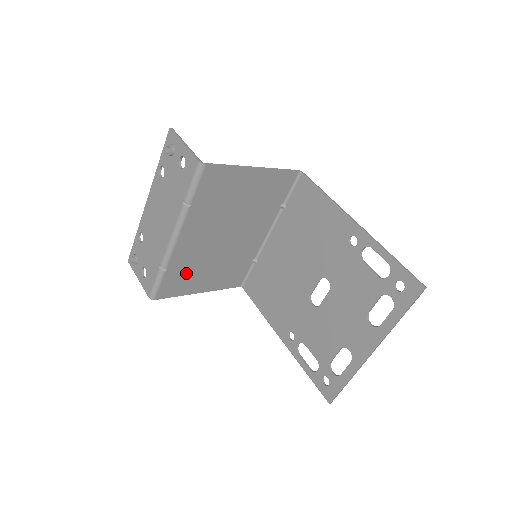
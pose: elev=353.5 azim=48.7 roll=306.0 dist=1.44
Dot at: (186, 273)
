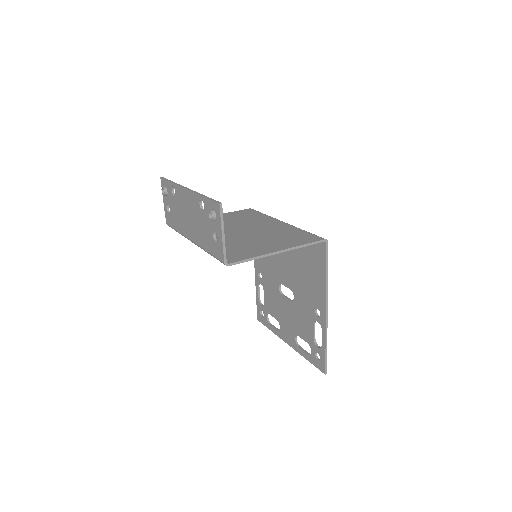
Dot at: occluded
